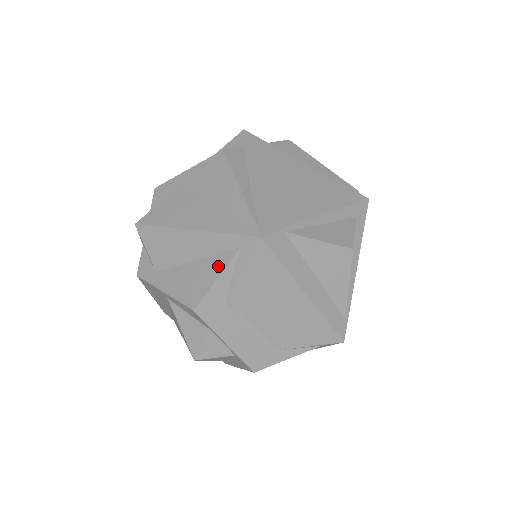
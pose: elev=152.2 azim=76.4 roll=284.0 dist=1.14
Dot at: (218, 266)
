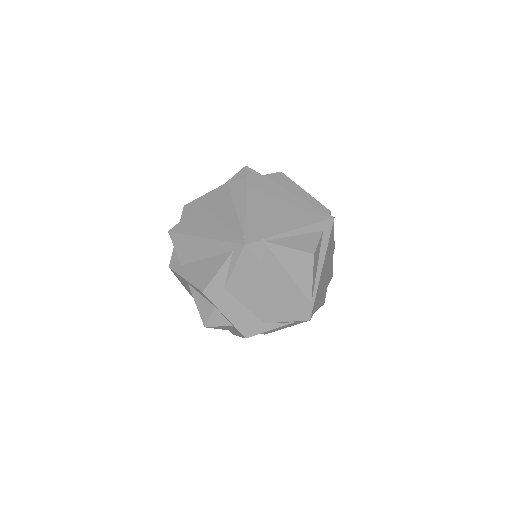
Dot at: (219, 263)
